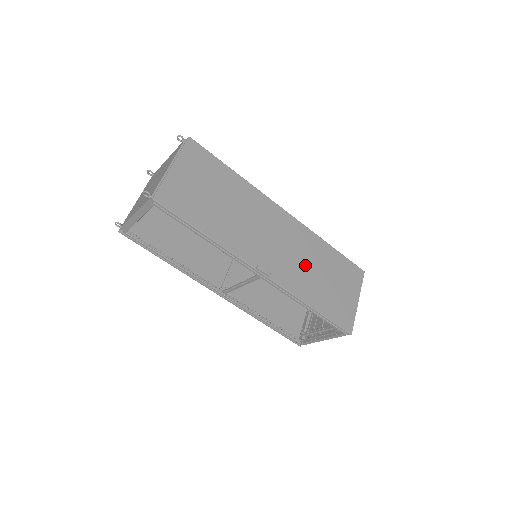
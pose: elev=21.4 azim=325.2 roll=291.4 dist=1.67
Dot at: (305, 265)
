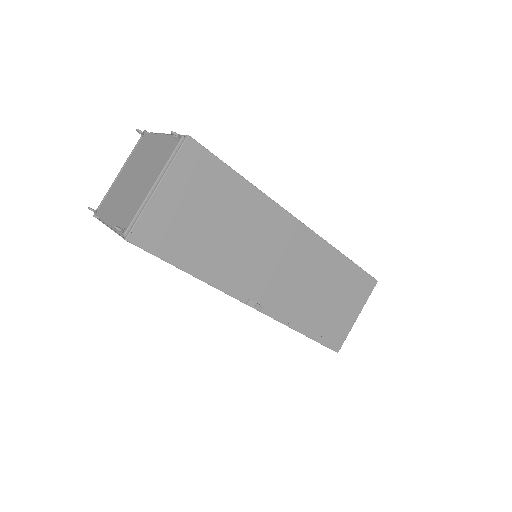
Dot at: (307, 287)
